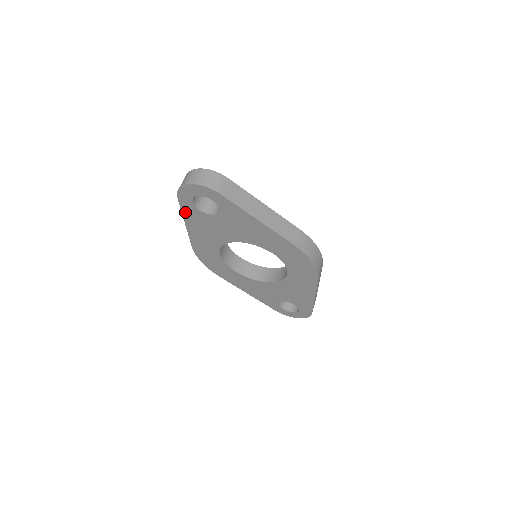
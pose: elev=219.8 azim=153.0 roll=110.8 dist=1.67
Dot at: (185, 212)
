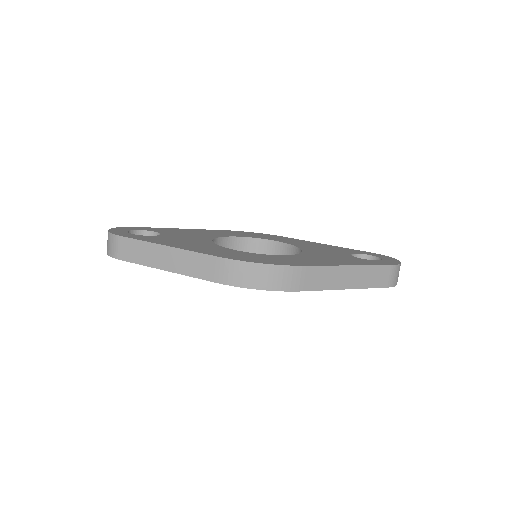
Dot at: occluded
